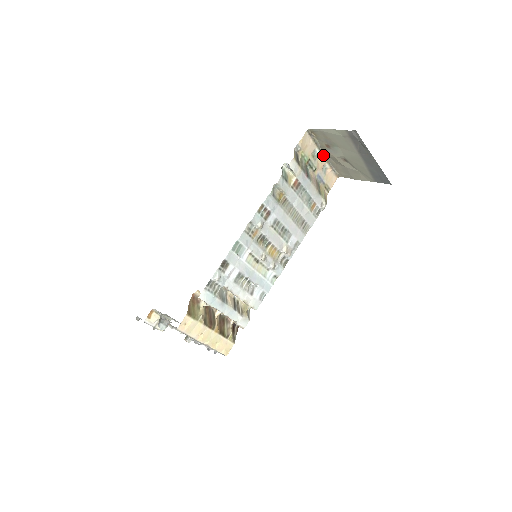
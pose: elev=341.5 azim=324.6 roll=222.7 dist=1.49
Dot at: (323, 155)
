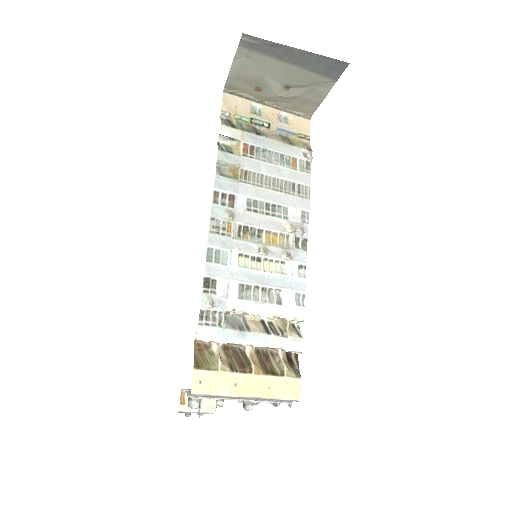
Dot at: (268, 106)
